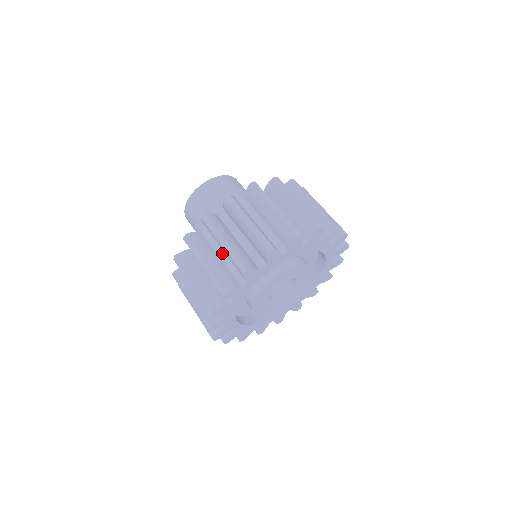
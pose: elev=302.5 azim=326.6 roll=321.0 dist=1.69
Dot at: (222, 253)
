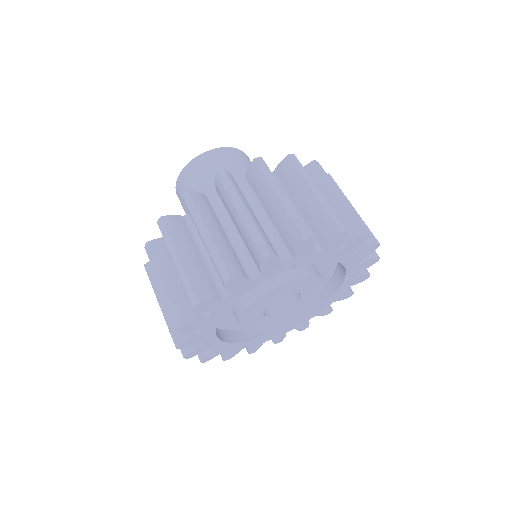
Dot at: (205, 248)
